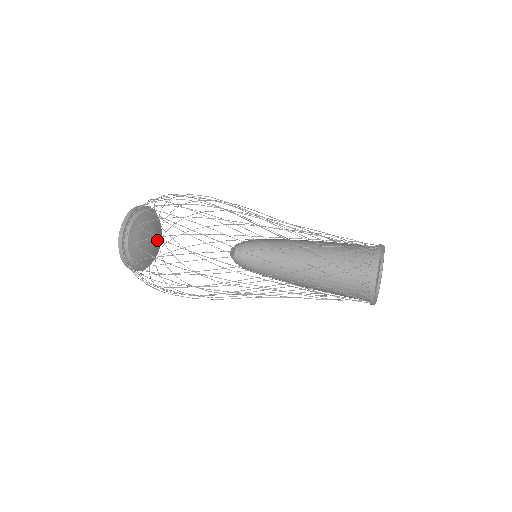
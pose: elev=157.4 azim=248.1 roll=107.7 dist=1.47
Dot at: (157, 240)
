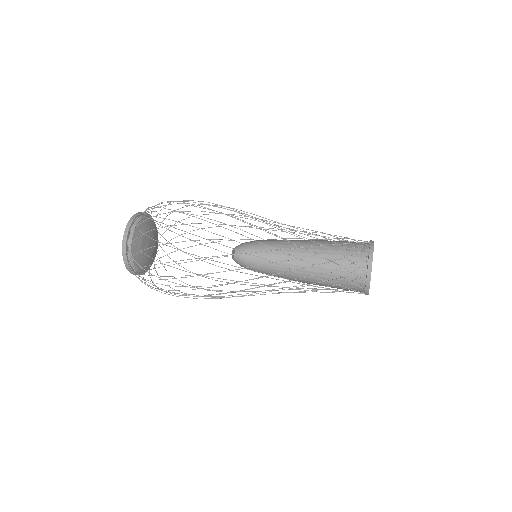
Dot at: (154, 233)
